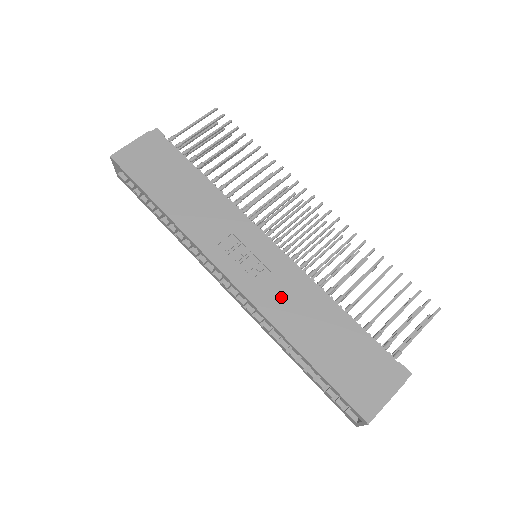
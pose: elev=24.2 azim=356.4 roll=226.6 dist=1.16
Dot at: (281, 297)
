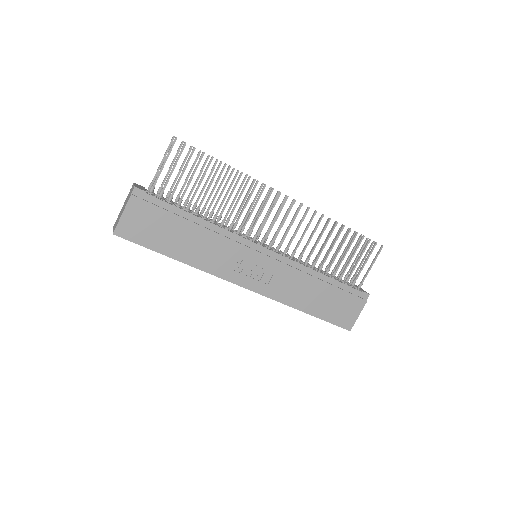
Dot at: (286, 286)
